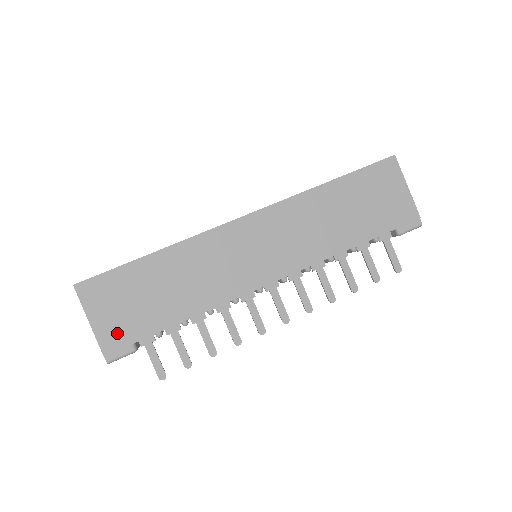
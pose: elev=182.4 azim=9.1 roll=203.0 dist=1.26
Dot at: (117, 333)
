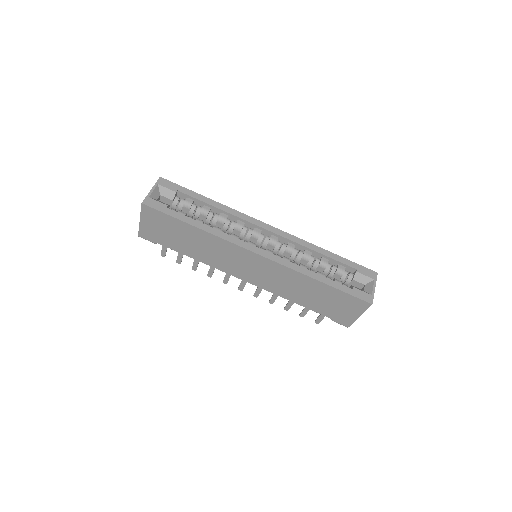
Dot at: (151, 234)
